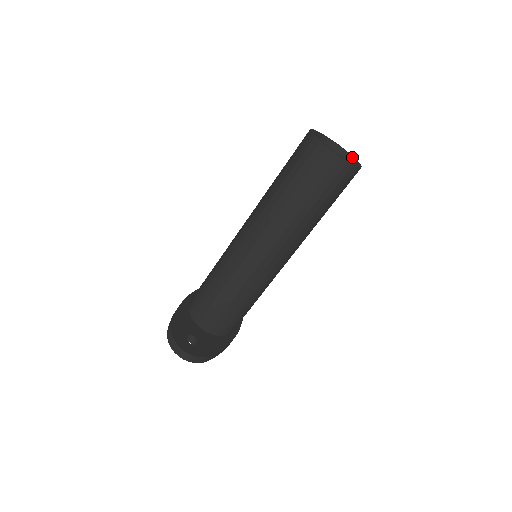
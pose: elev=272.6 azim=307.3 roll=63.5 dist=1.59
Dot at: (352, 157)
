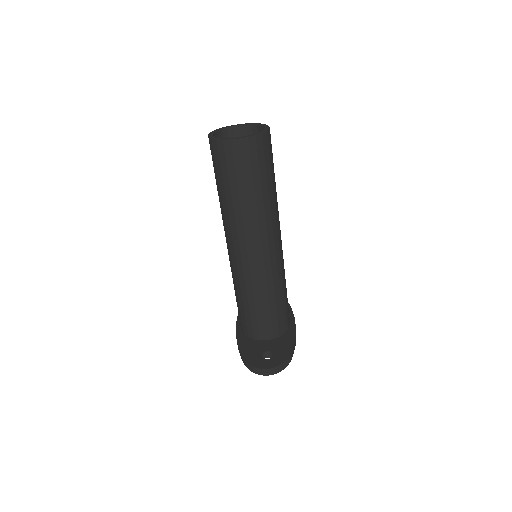
Dot at: (256, 125)
